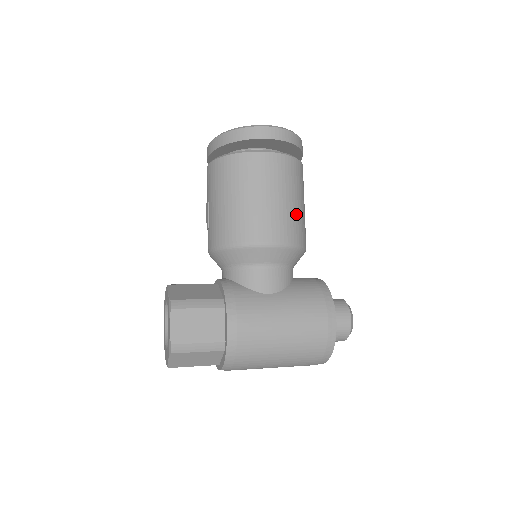
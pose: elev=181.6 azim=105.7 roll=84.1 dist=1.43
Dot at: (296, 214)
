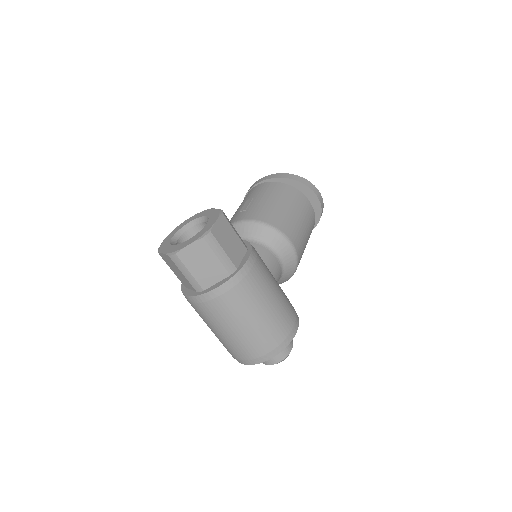
Dot at: (304, 249)
